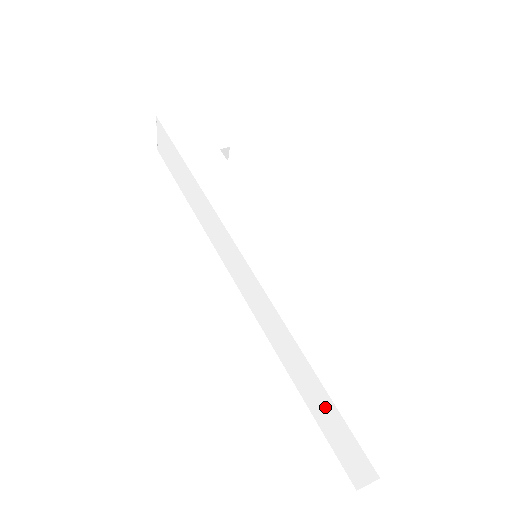
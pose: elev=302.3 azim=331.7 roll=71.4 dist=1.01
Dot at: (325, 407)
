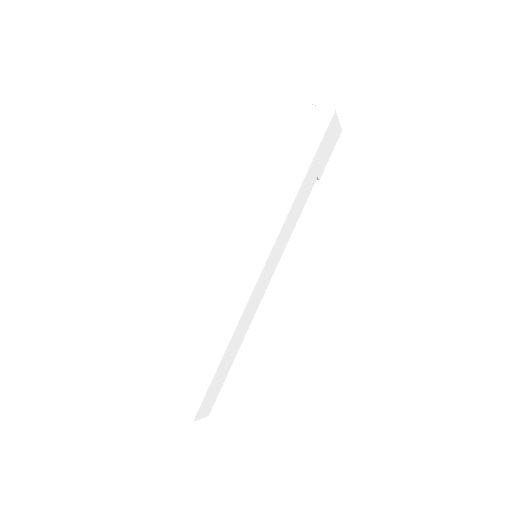
Dot at: (202, 370)
